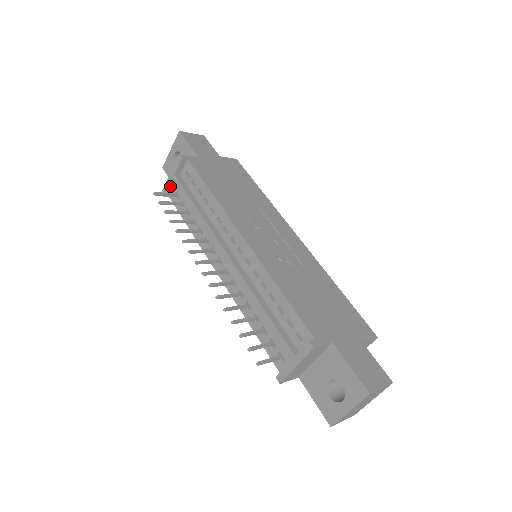
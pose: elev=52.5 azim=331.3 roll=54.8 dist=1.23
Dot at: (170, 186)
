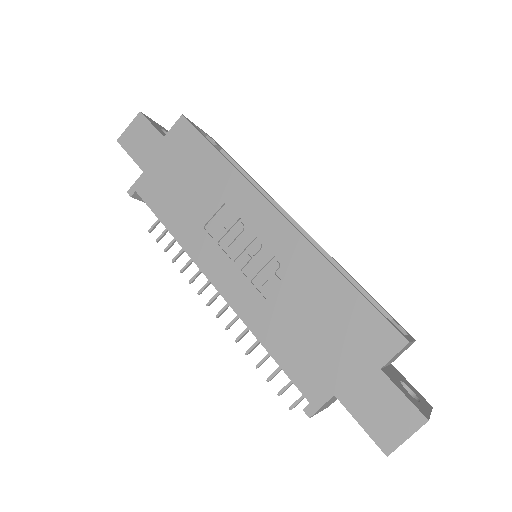
Dot at: occluded
